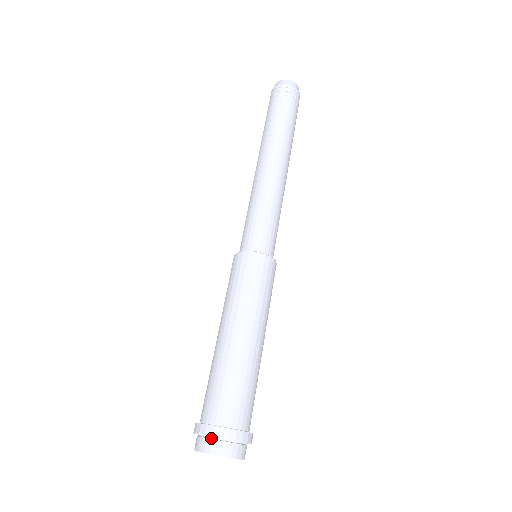
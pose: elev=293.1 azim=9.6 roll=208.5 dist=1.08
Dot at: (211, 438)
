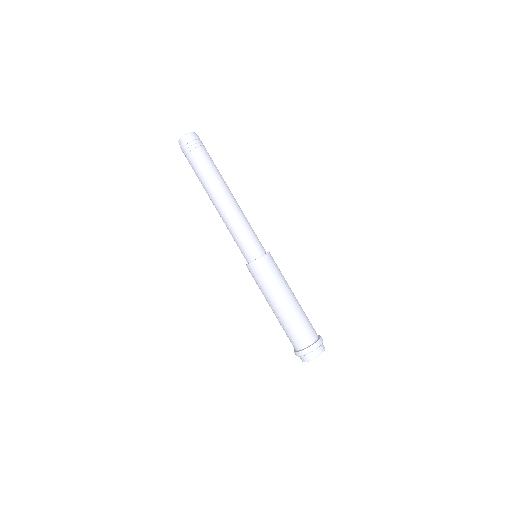
Dot at: (302, 356)
